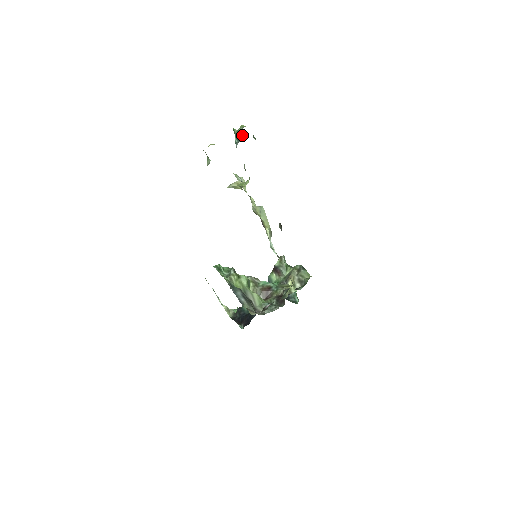
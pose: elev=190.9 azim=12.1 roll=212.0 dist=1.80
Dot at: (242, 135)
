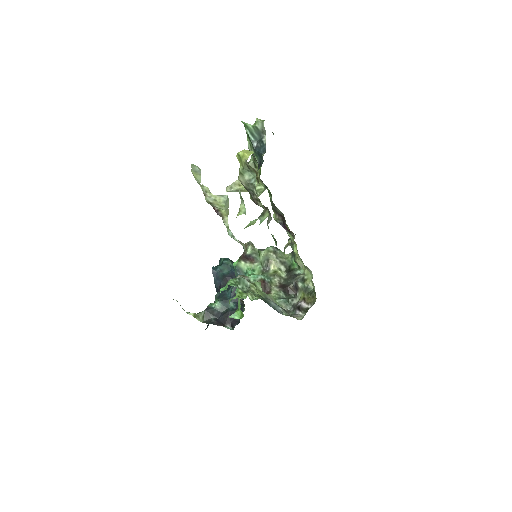
Dot at: occluded
